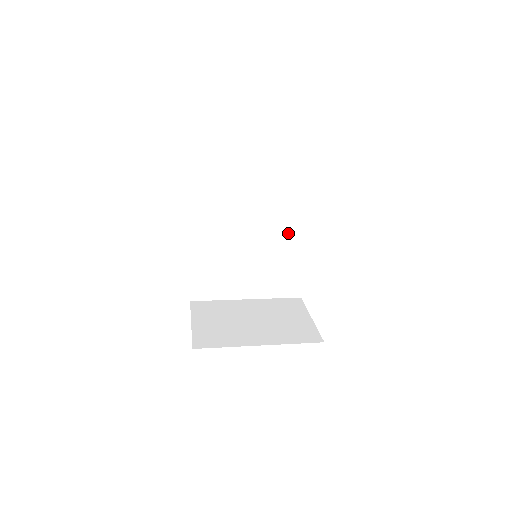
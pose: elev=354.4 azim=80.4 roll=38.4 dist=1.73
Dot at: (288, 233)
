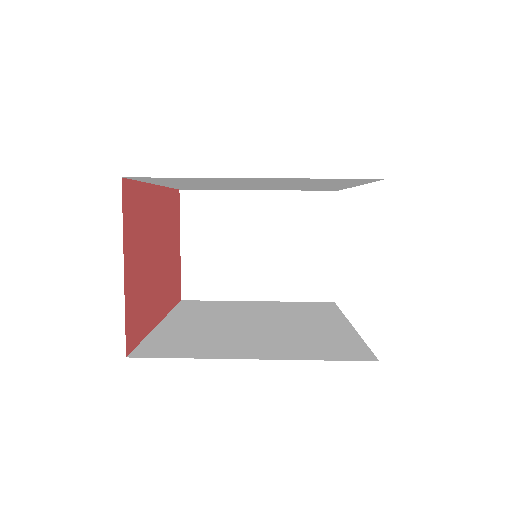
Dot at: (324, 185)
